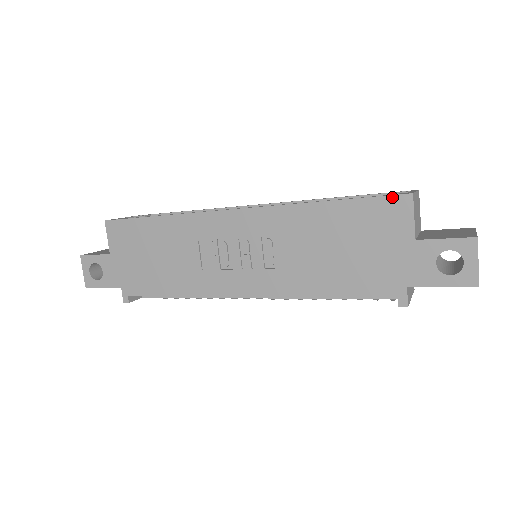
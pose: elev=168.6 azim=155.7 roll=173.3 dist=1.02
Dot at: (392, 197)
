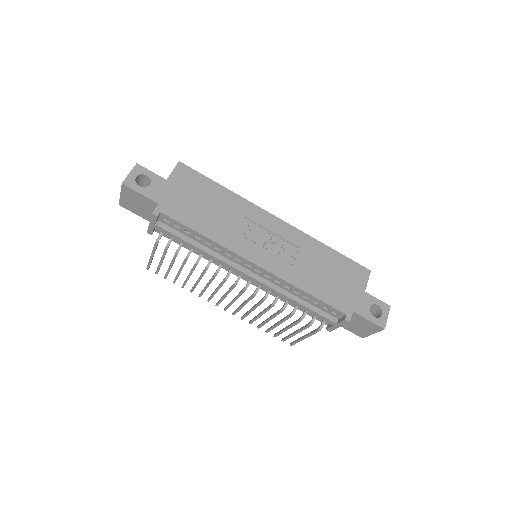
Dot at: (362, 266)
